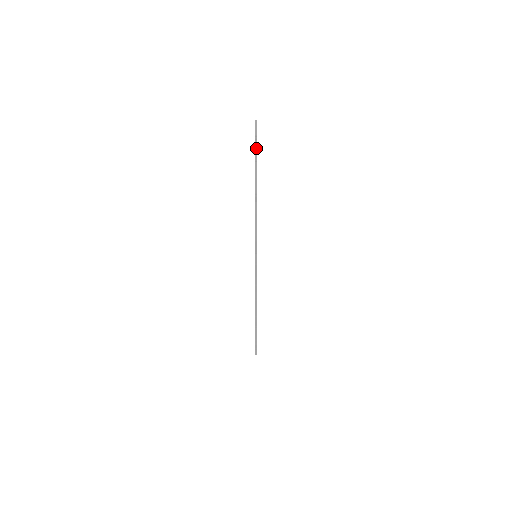
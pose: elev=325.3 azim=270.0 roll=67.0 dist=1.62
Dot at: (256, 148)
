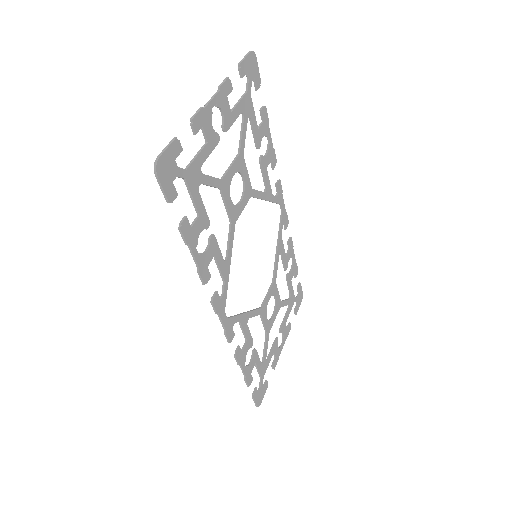
Dot at: (247, 89)
